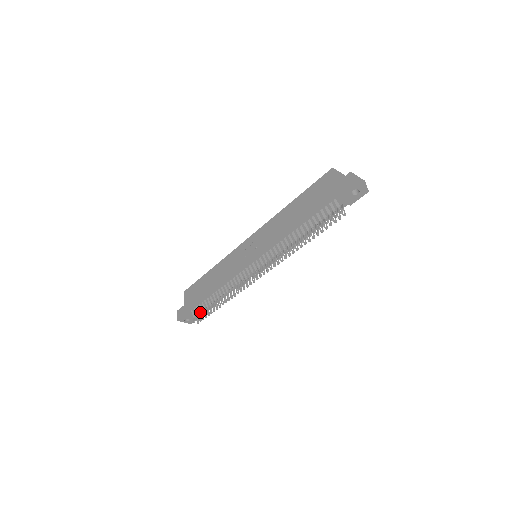
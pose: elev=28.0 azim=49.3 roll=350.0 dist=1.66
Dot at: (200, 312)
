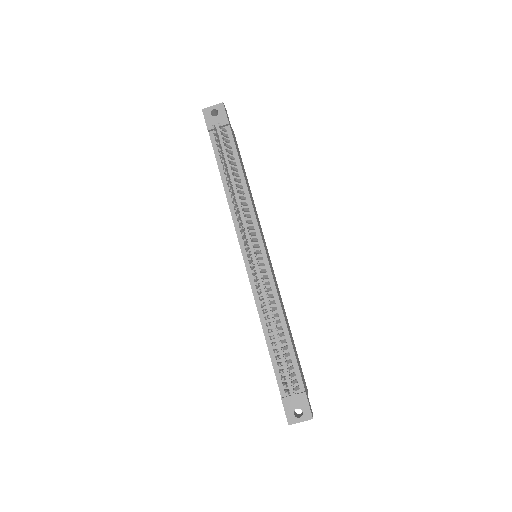
Dot at: (284, 376)
